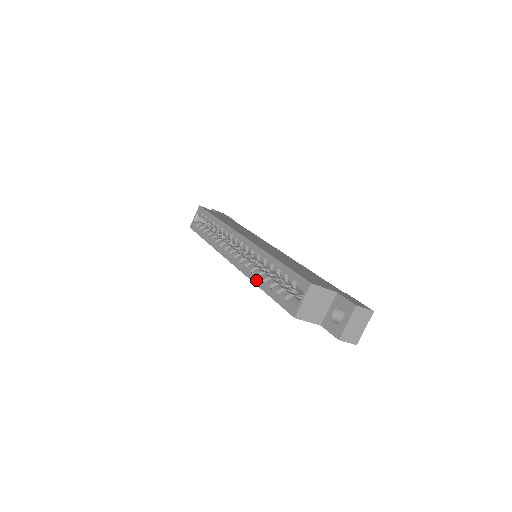
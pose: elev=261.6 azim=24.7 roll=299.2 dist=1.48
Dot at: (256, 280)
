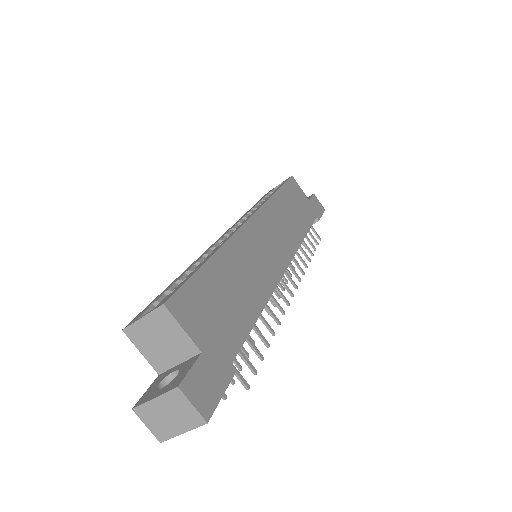
Dot at: (189, 267)
